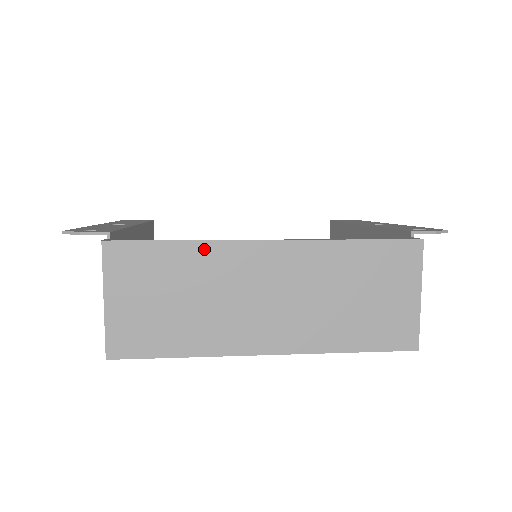
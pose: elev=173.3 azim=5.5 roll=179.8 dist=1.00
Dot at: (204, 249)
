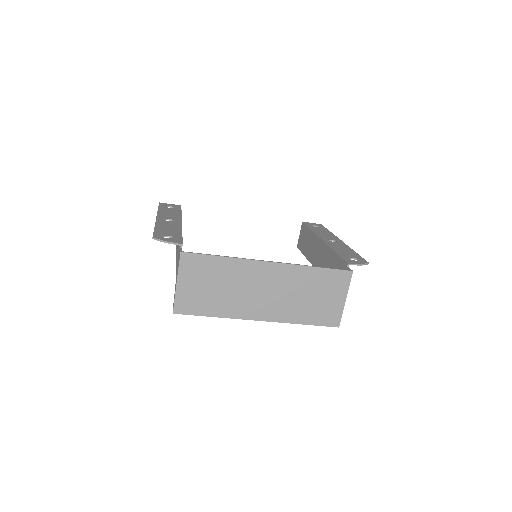
Dot at: (235, 262)
